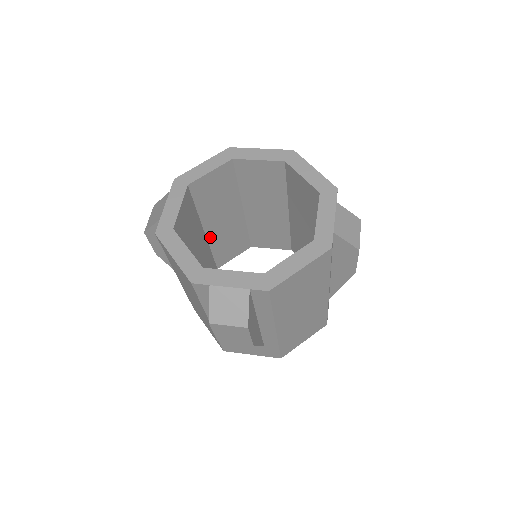
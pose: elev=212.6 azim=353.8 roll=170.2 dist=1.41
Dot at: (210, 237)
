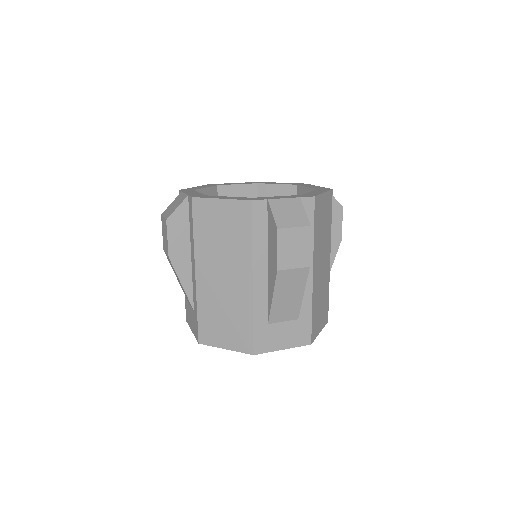
Dot at: occluded
